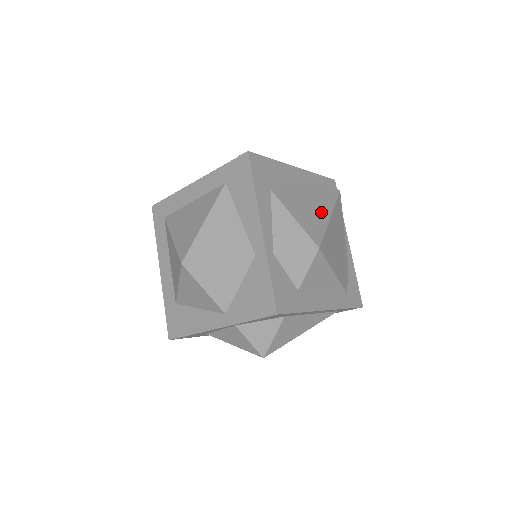
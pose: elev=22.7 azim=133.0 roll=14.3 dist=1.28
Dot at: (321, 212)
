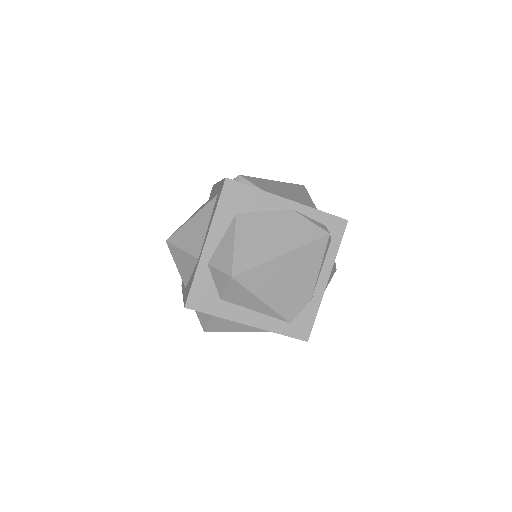
Dot at: (274, 248)
